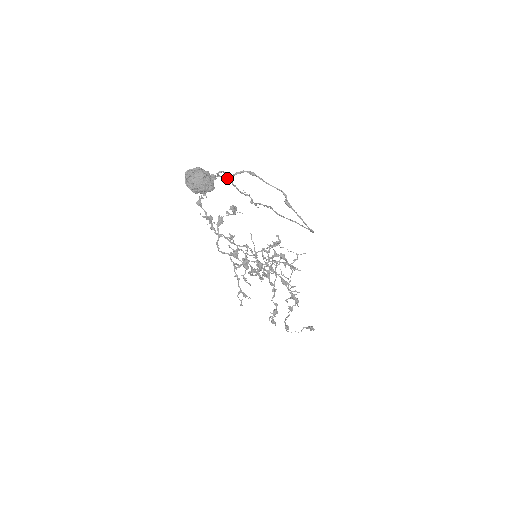
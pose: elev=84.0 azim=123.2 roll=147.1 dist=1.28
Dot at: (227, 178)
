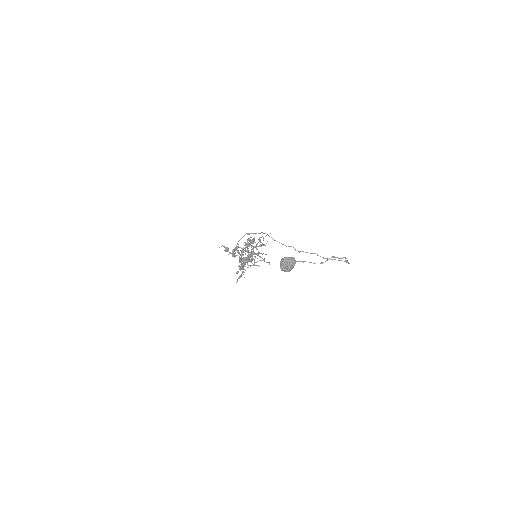
Dot at: occluded
